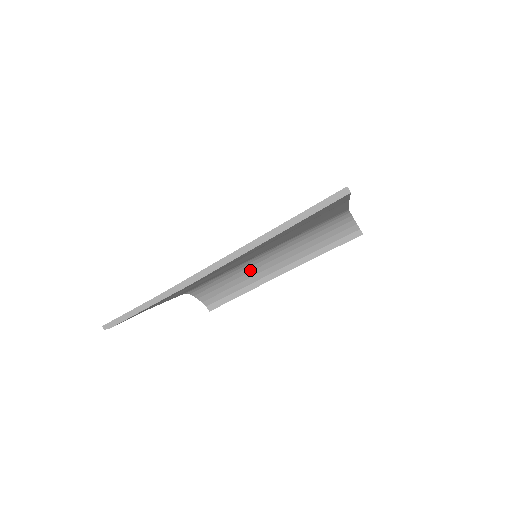
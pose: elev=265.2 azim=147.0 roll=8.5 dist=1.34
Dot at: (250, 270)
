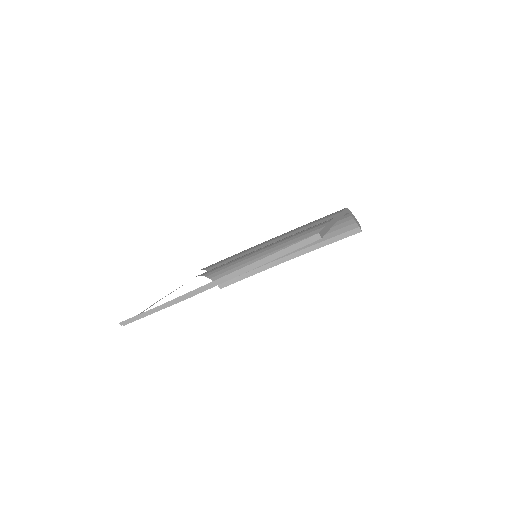
Dot at: (256, 257)
